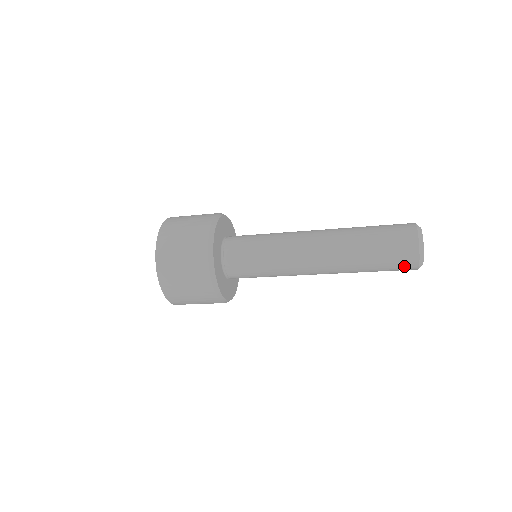
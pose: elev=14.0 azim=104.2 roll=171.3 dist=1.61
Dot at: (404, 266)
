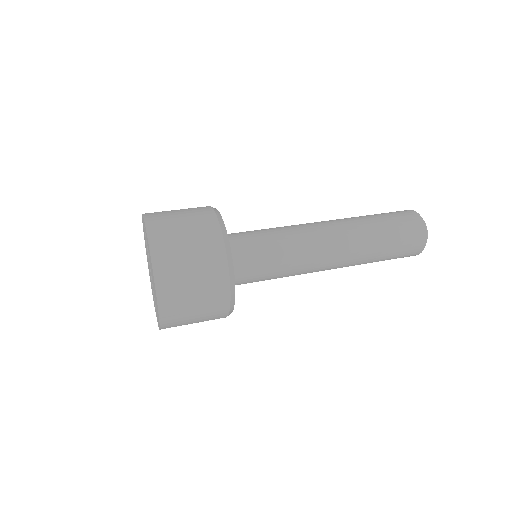
Dot at: occluded
